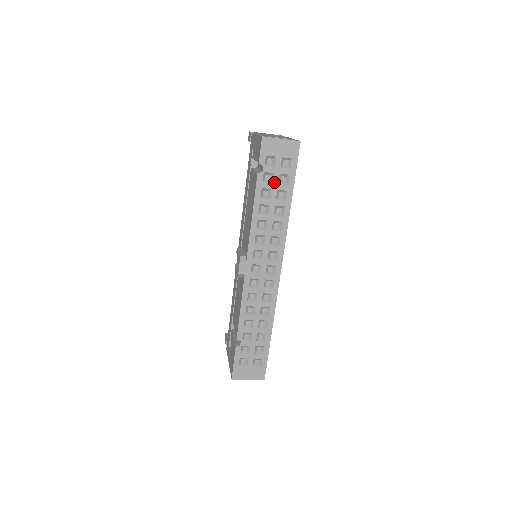
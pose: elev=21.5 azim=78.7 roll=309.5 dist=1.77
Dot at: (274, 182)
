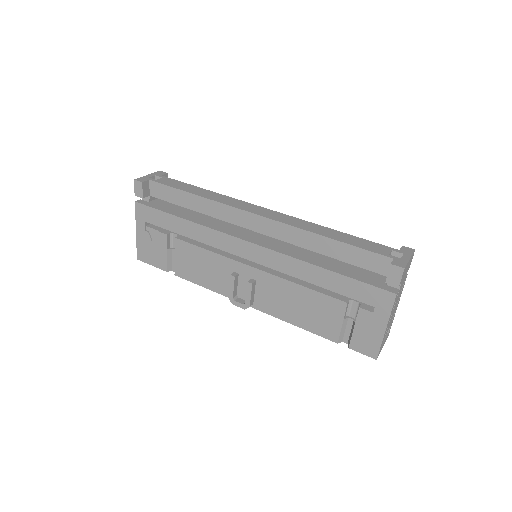
Dot at: occluded
